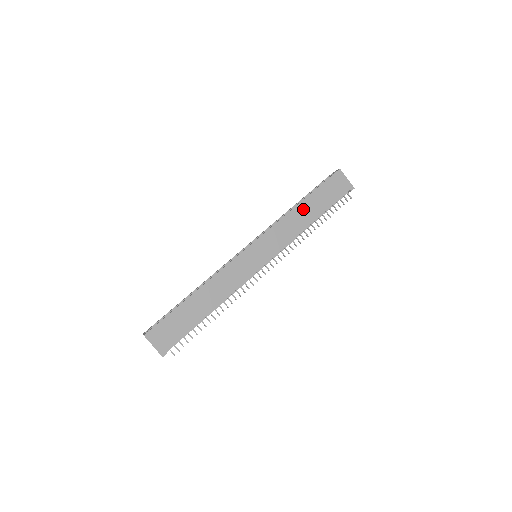
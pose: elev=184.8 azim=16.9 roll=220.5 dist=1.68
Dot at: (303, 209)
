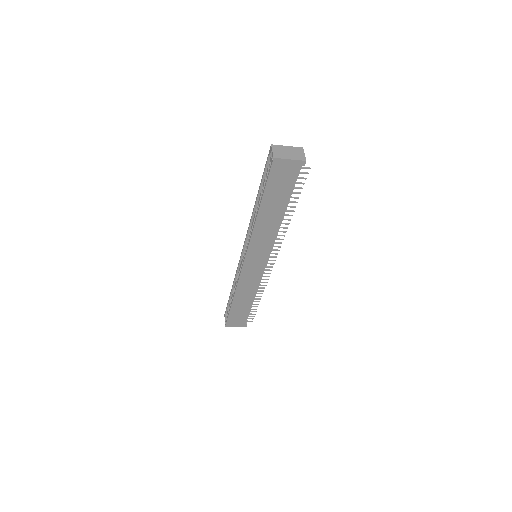
Dot at: (265, 214)
